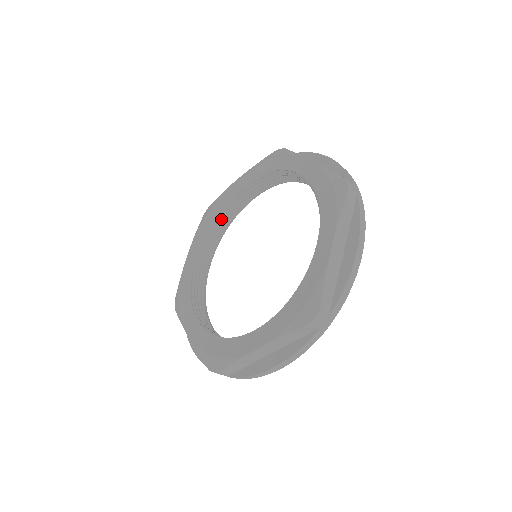
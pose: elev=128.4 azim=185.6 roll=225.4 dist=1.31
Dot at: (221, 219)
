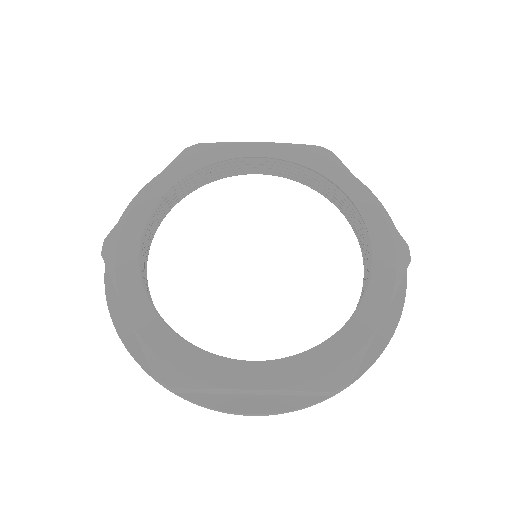
Dot at: (143, 248)
